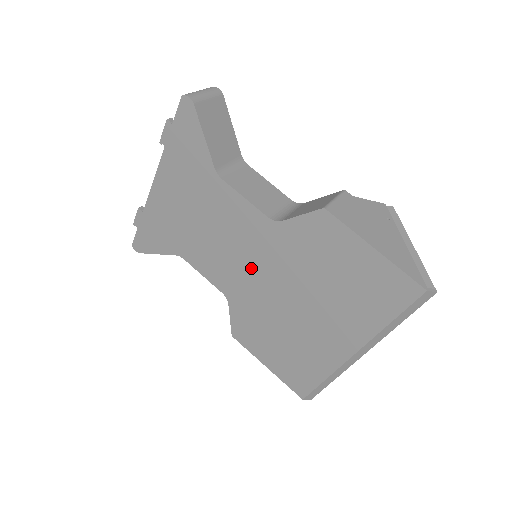
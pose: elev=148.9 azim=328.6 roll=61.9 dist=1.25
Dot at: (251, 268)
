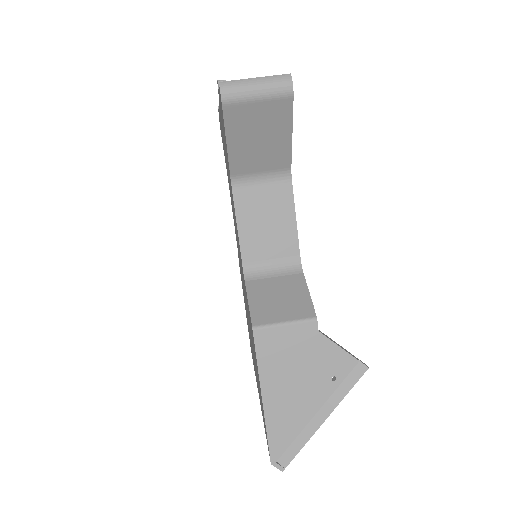
Dot at: occluded
